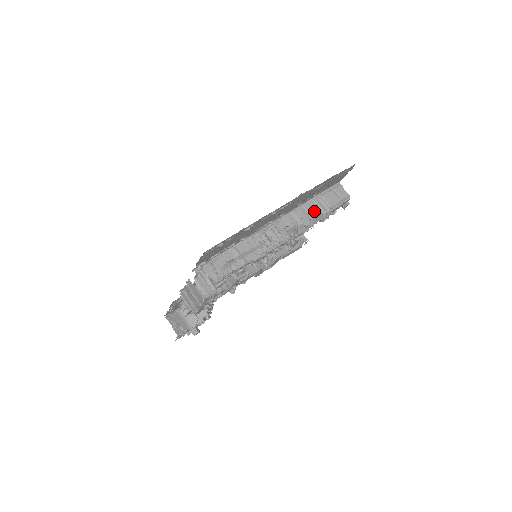
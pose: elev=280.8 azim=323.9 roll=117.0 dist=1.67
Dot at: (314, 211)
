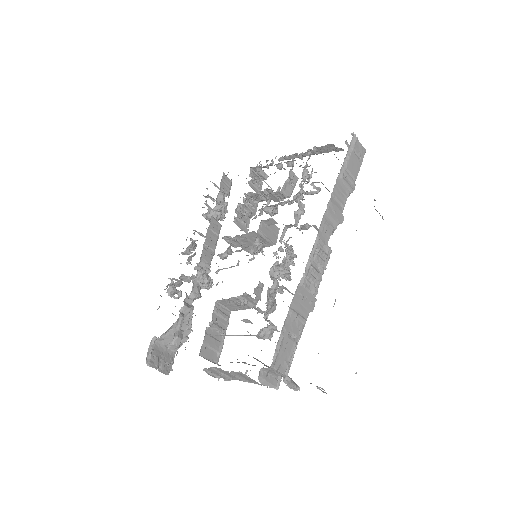
Dot at: (343, 196)
